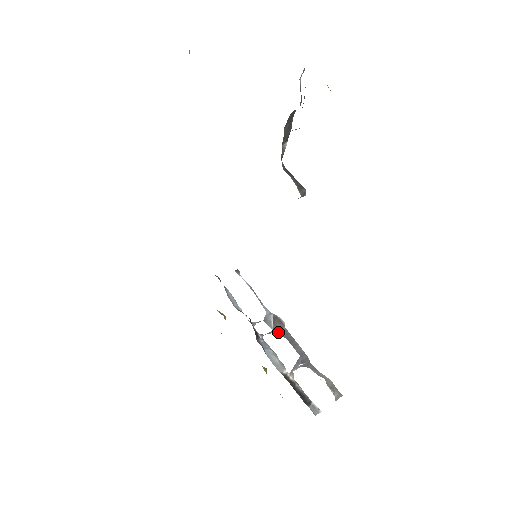
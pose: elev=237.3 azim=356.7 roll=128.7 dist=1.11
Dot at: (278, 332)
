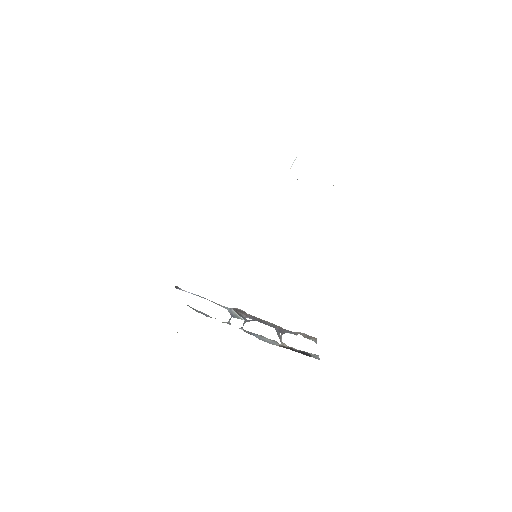
Dot at: (248, 320)
